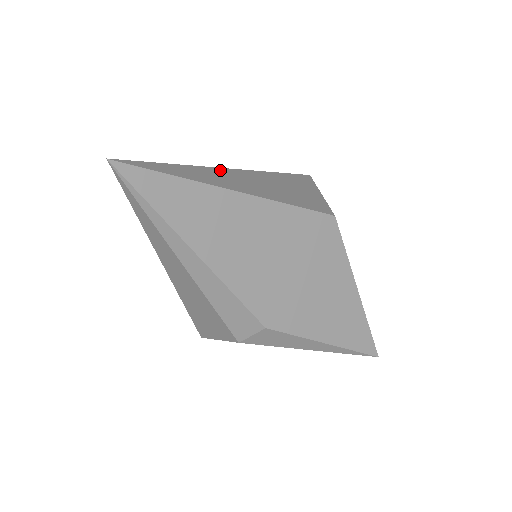
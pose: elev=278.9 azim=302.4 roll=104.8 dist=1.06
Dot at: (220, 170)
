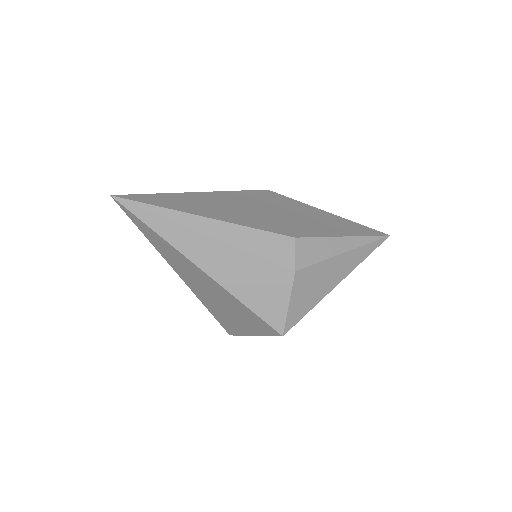
Dot at: occluded
